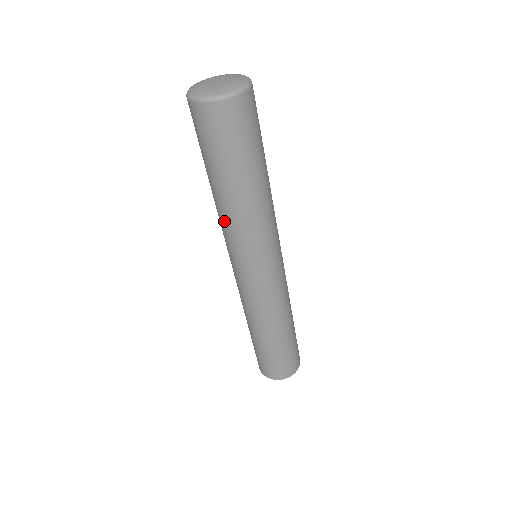
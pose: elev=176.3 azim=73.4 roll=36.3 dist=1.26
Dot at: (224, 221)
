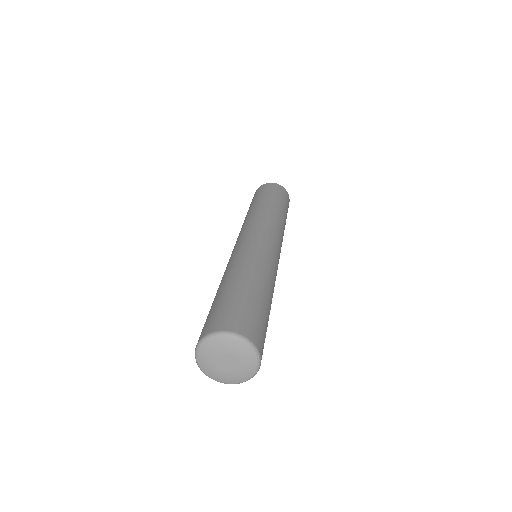
Dot at: occluded
